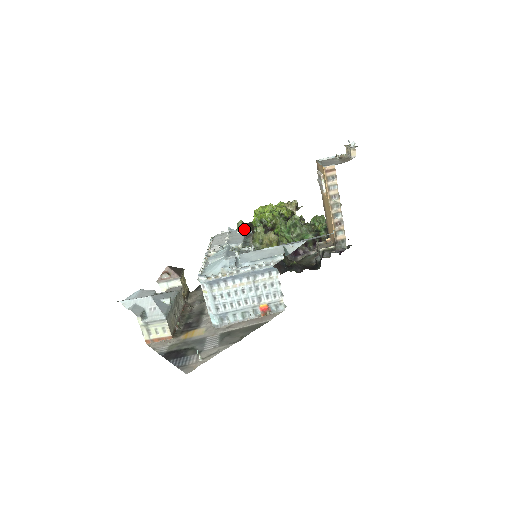
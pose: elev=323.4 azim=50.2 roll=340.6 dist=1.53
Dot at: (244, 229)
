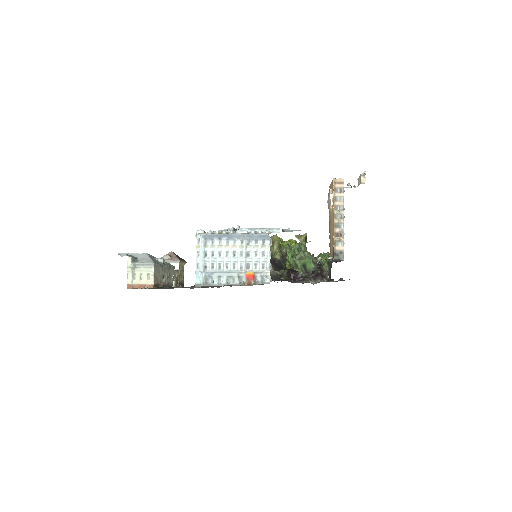
Dot at: occluded
